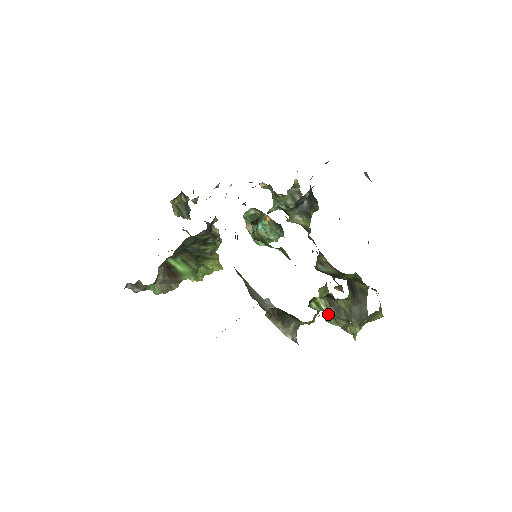
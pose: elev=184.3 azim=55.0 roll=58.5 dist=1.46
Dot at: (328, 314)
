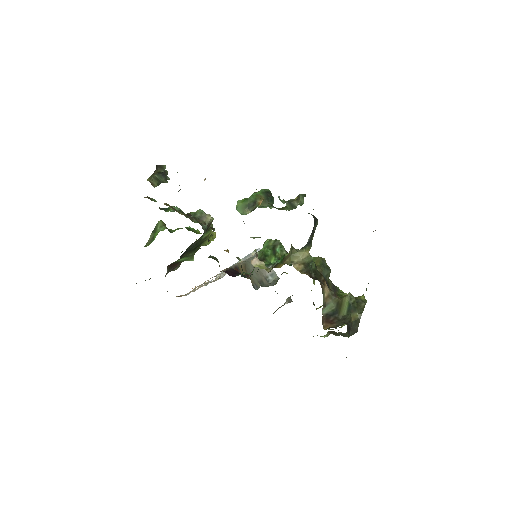
Dot at: occluded
